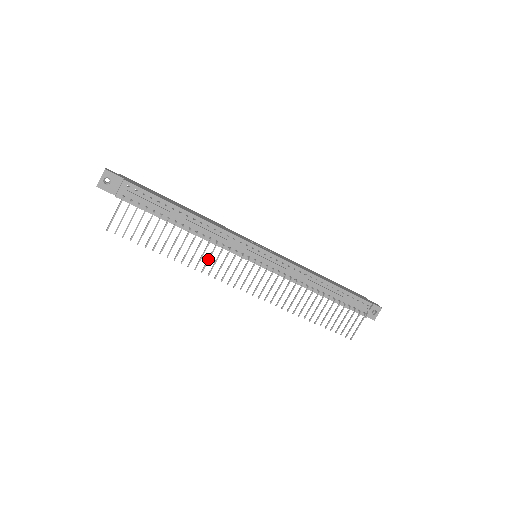
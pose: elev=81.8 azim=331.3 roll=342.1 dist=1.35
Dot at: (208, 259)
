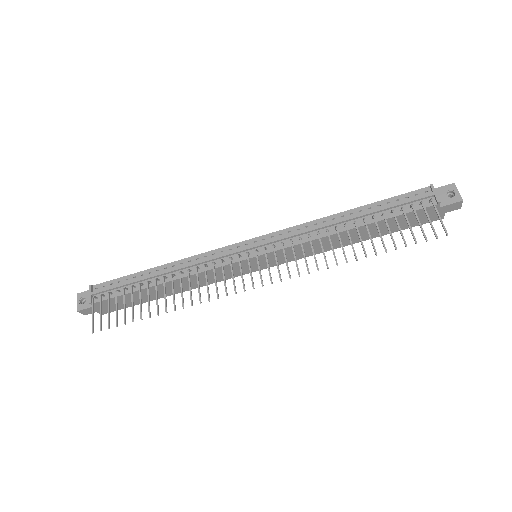
Dot at: (198, 286)
